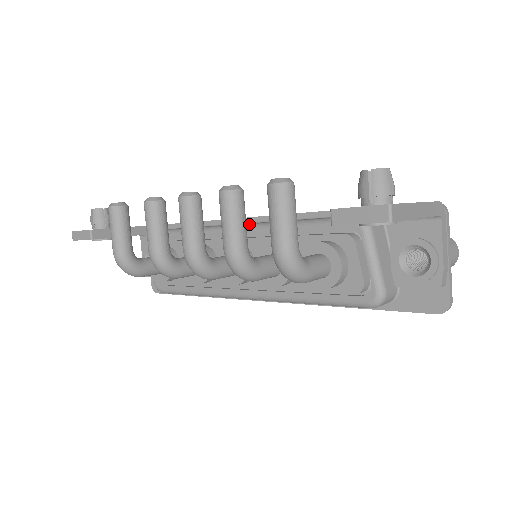
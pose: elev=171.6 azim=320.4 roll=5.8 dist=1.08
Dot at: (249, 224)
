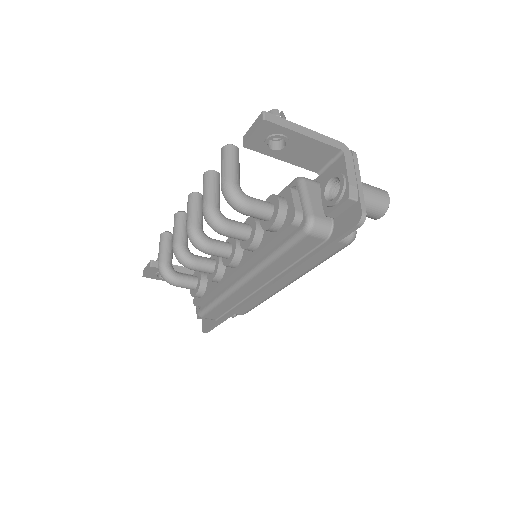
Dot at: occluded
